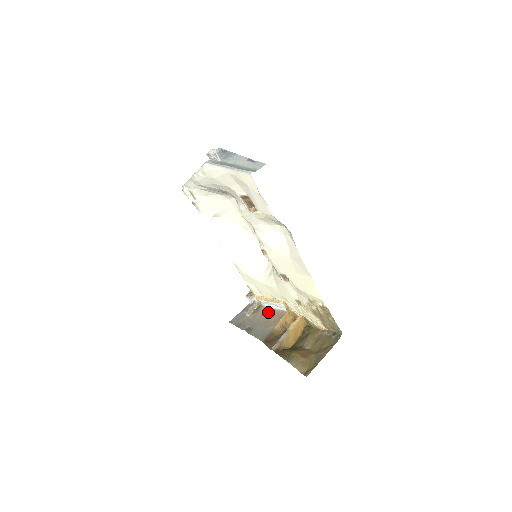
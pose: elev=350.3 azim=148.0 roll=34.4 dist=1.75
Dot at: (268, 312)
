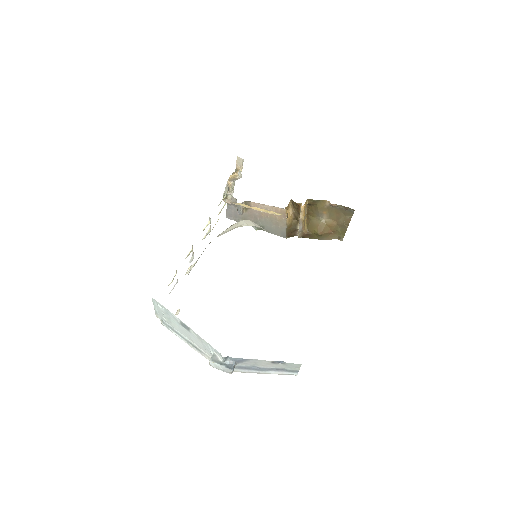
Dot at: occluded
